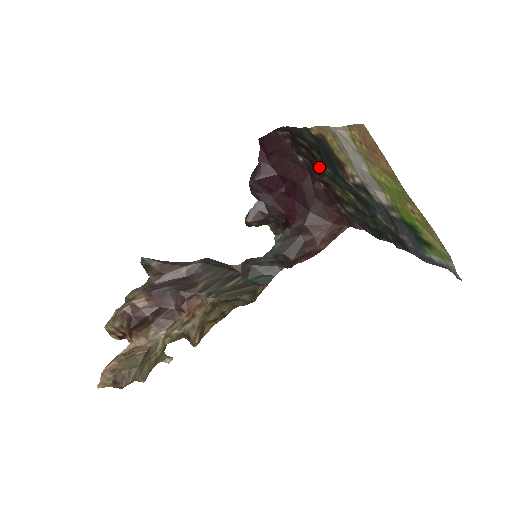
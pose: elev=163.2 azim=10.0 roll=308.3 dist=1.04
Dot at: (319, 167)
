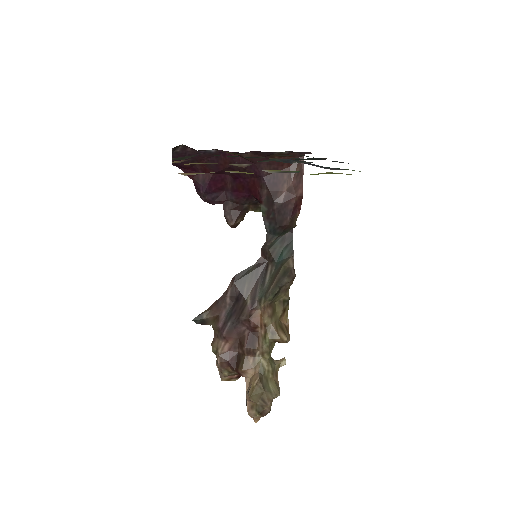
Dot at: (226, 152)
